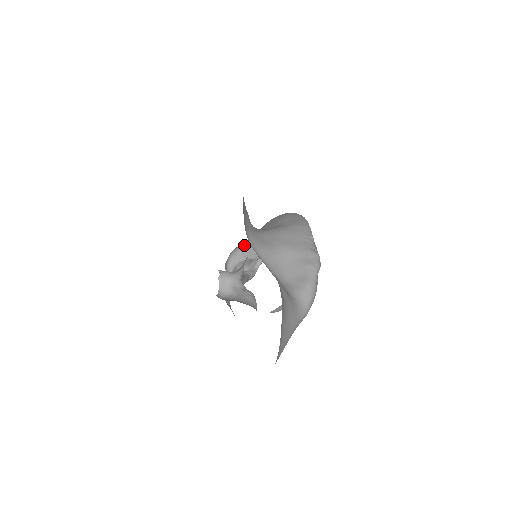
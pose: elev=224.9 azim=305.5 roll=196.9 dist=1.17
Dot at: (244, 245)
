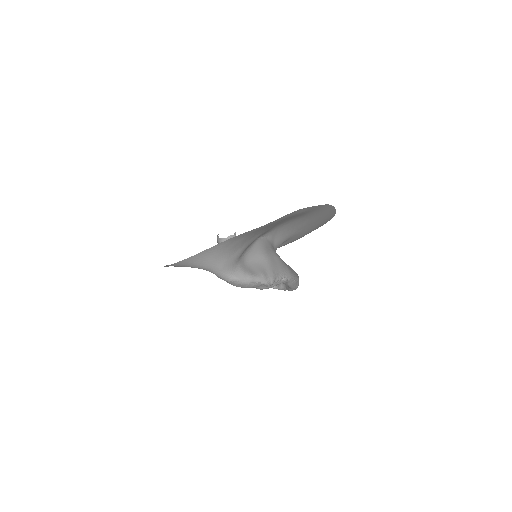
Dot at: occluded
